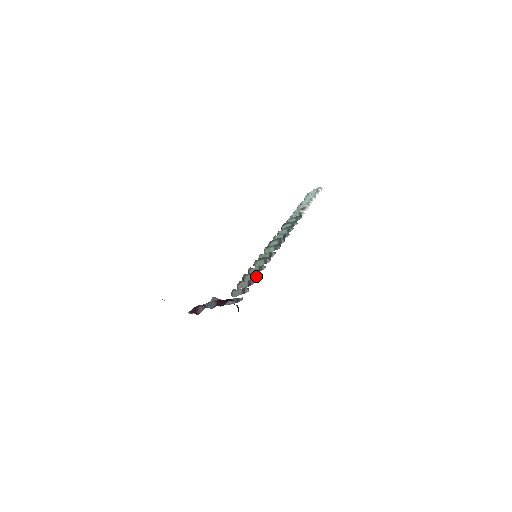
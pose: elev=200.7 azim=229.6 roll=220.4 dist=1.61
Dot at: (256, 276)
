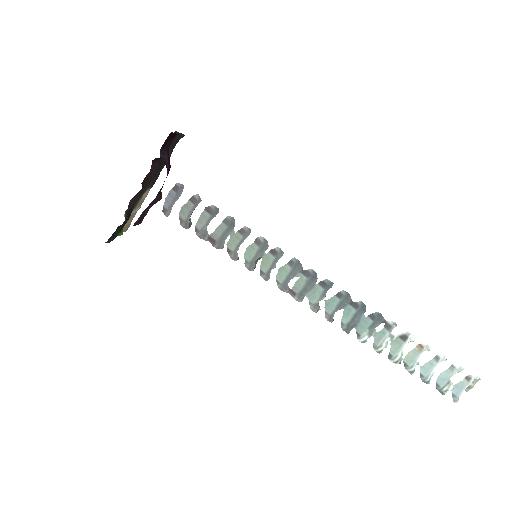
Dot at: (226, 219)
